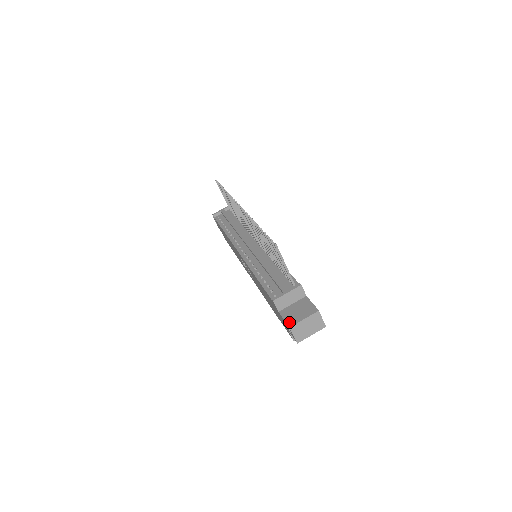
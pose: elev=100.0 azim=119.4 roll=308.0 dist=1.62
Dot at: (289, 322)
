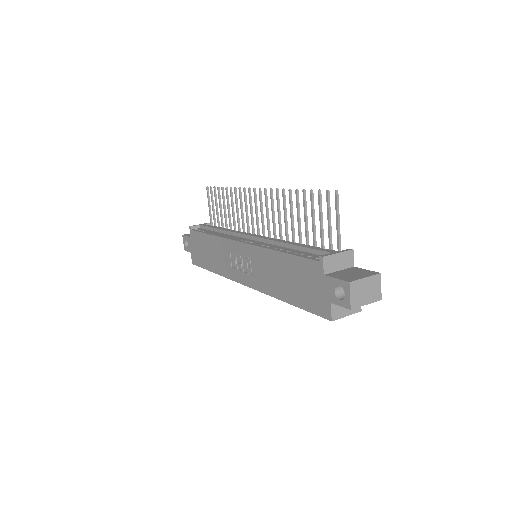
Dot at: (346, 279)
